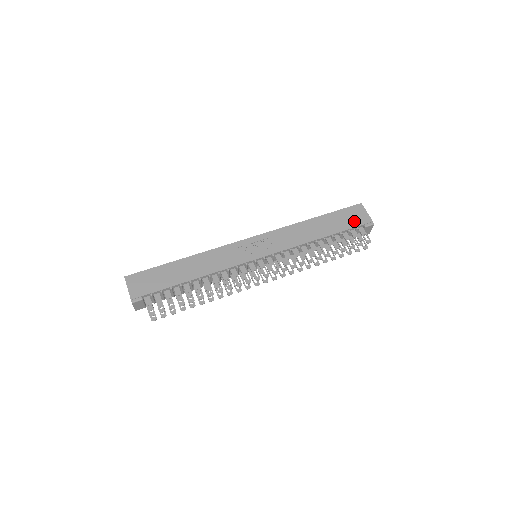
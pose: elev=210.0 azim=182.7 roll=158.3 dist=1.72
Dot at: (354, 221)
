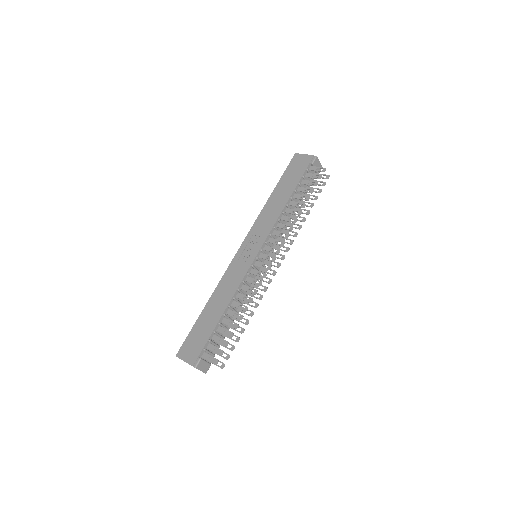
Dot at: (301, 168)
